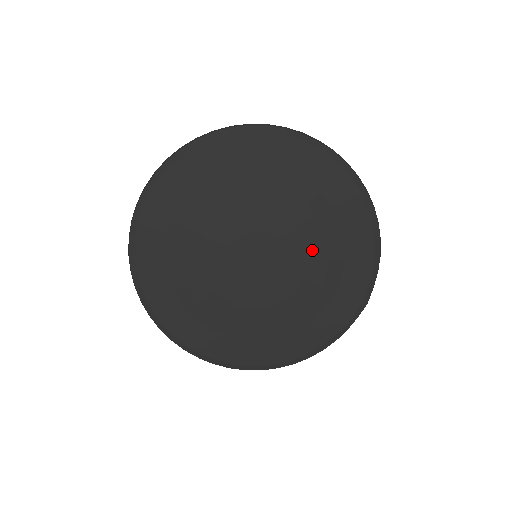
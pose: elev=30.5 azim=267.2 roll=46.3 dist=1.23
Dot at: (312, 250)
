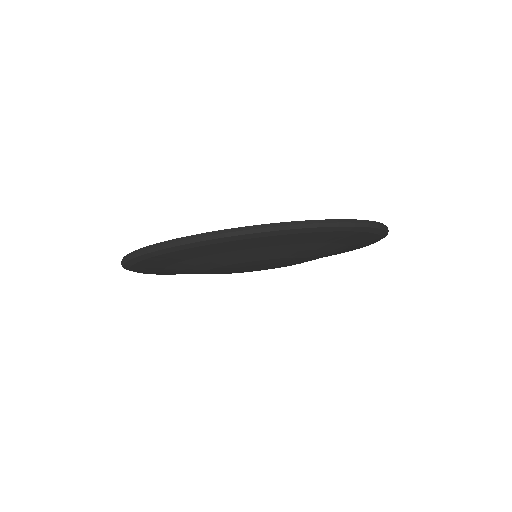
Dot at: occluded
